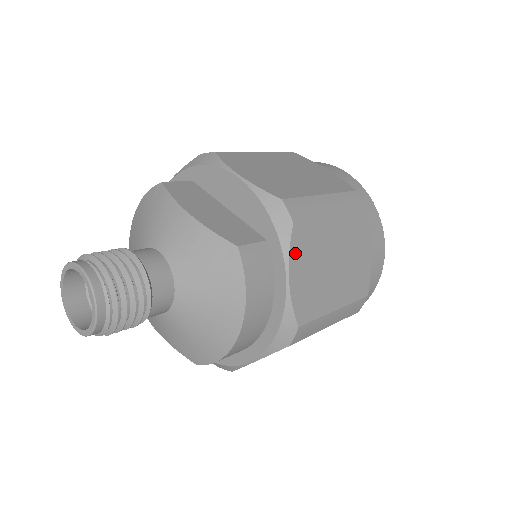
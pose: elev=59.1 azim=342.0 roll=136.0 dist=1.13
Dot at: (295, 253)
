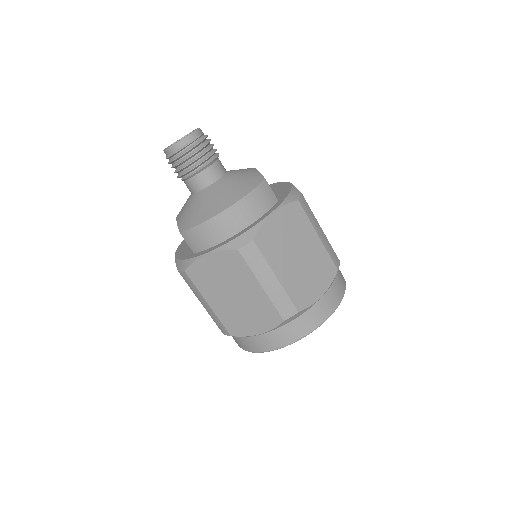
Dot at: (286, 211)
